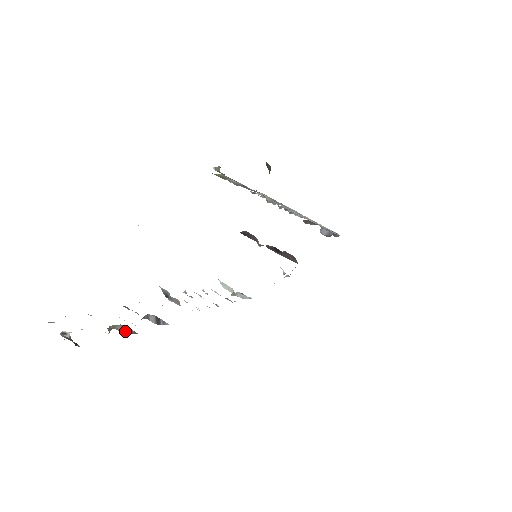
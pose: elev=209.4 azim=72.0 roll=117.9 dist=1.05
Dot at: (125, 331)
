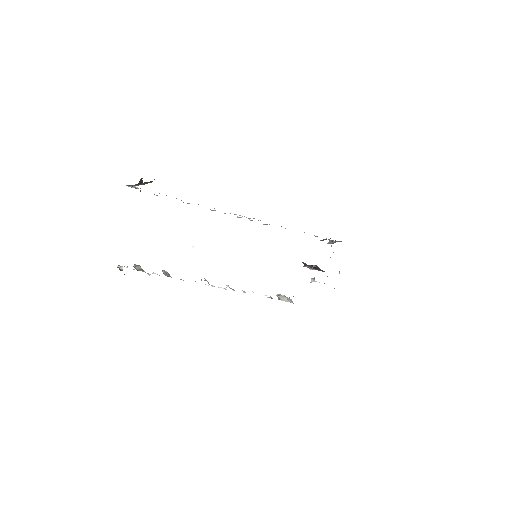
Dot at: (143, 270)
